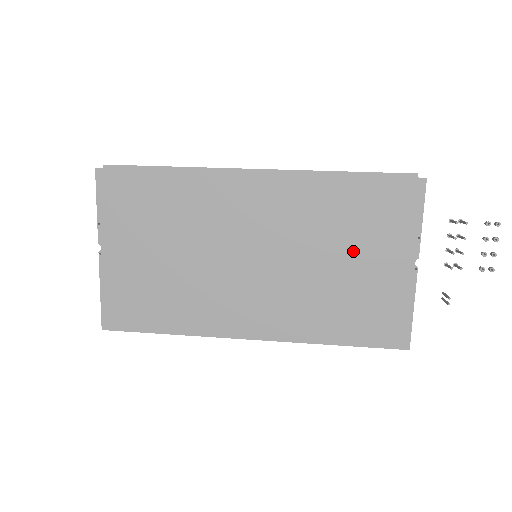
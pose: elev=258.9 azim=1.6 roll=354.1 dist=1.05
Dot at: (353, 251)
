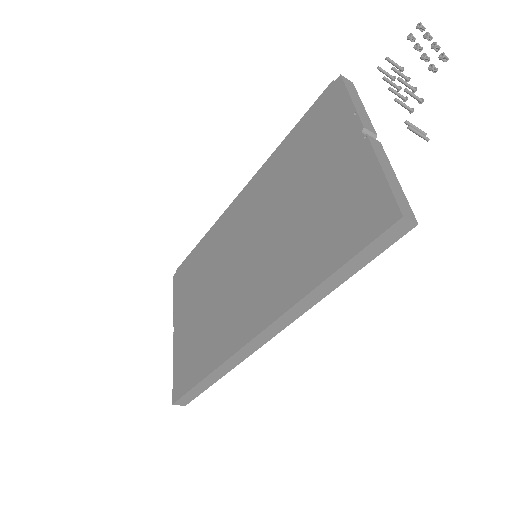
Dot at: (310, 179)
